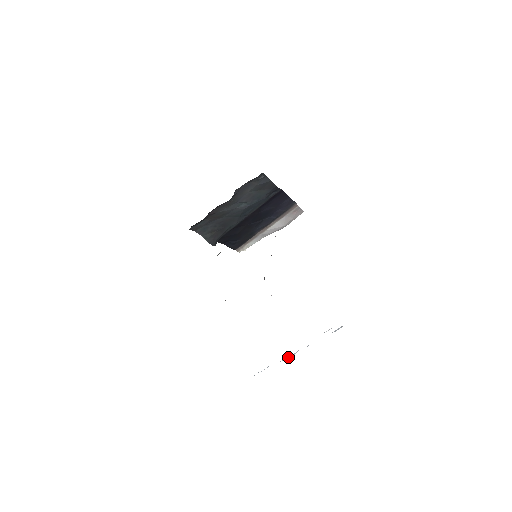
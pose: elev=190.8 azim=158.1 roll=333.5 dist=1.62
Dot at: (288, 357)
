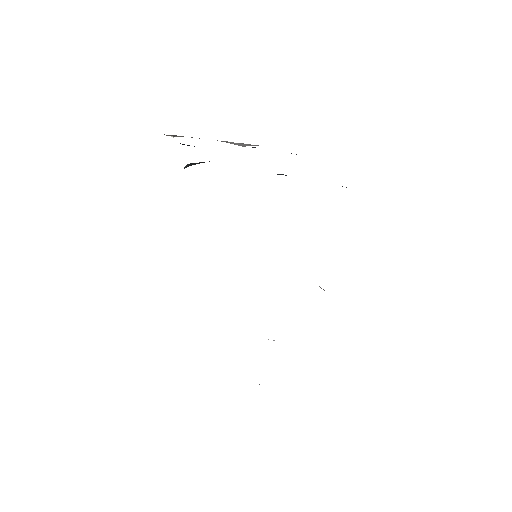
Dot at: occluded
